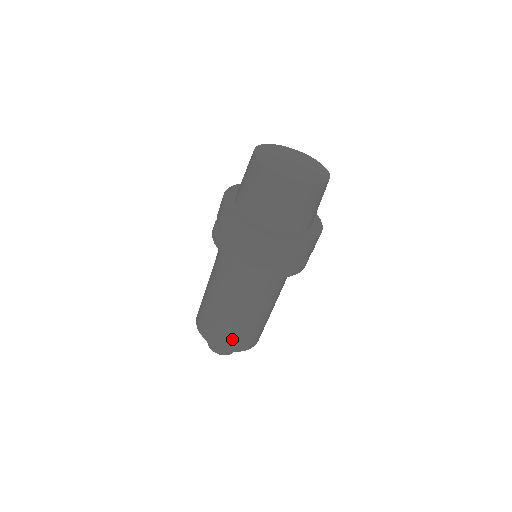
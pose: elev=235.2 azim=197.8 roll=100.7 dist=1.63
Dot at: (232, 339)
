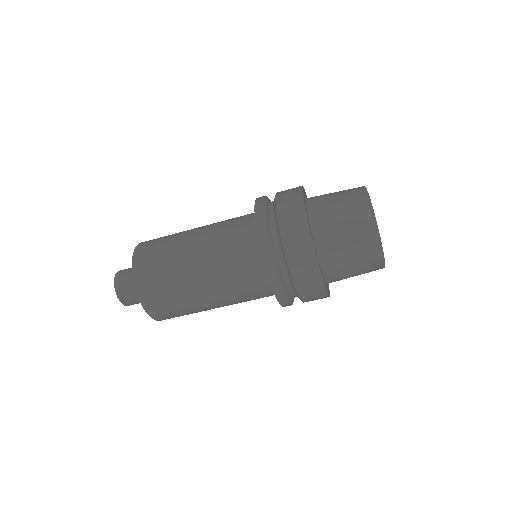
Dot at: (168, 311)
